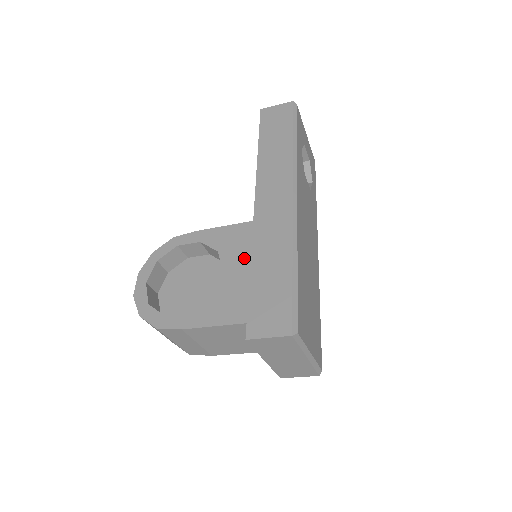
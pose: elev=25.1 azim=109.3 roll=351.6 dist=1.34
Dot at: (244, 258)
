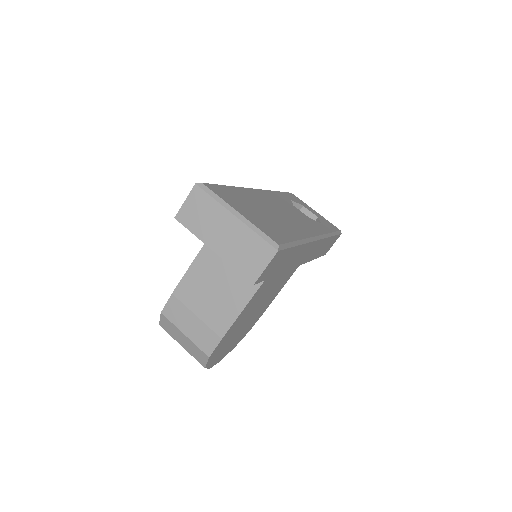
Dot at: occluded
